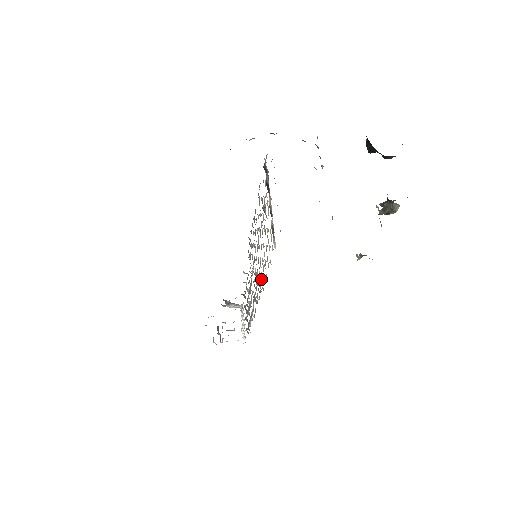
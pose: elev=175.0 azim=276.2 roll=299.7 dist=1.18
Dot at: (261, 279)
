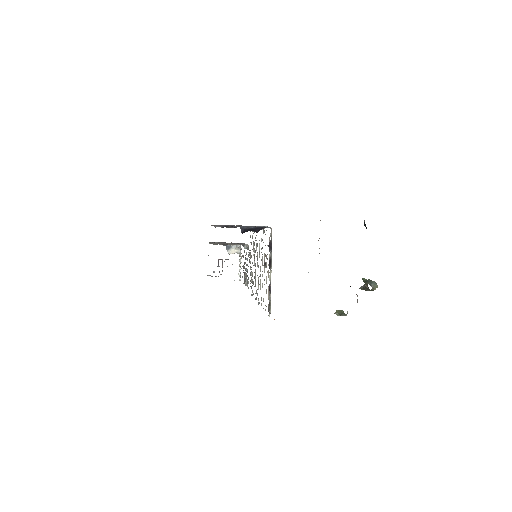
Dot at: (257, 293)
